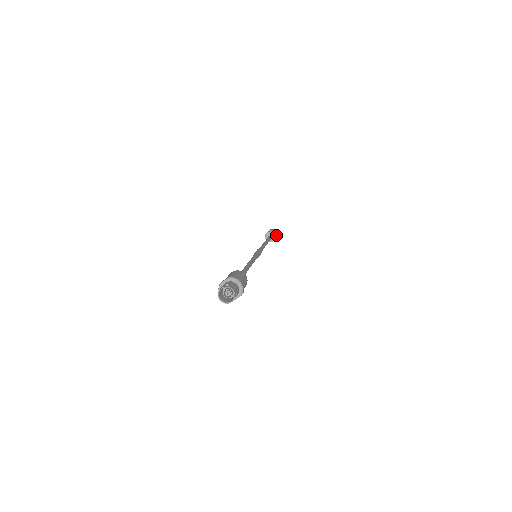
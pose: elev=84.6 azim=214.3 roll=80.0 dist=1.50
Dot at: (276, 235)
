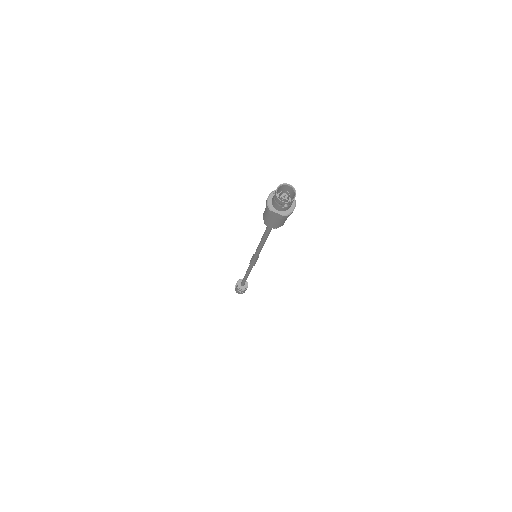
Dot at: (245, 290)
